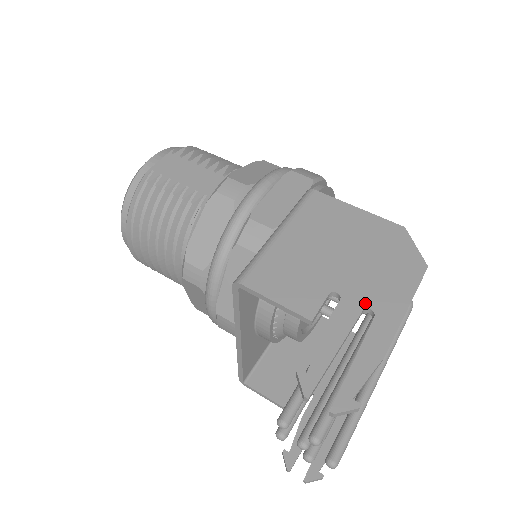
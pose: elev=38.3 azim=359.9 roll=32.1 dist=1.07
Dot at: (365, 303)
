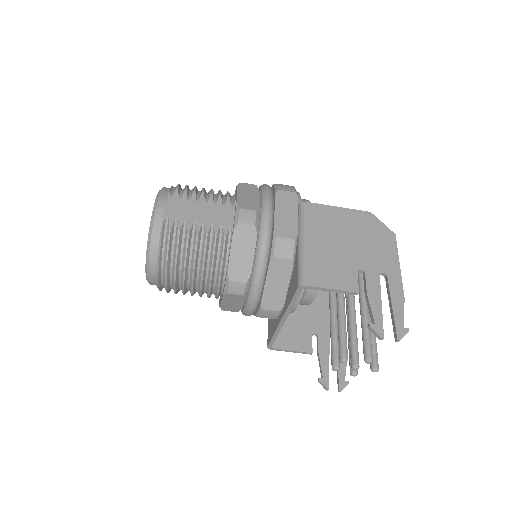
Dot at: (378, 270)
